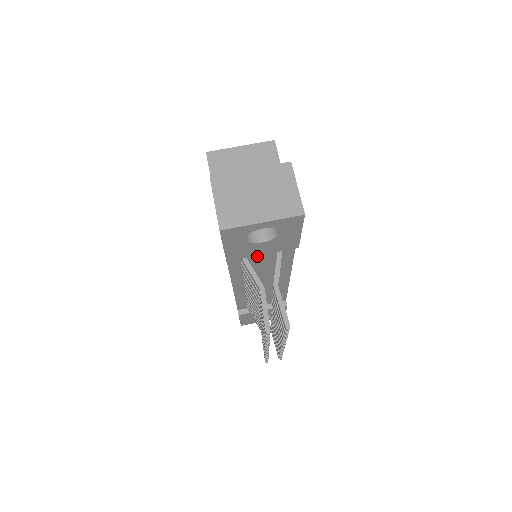
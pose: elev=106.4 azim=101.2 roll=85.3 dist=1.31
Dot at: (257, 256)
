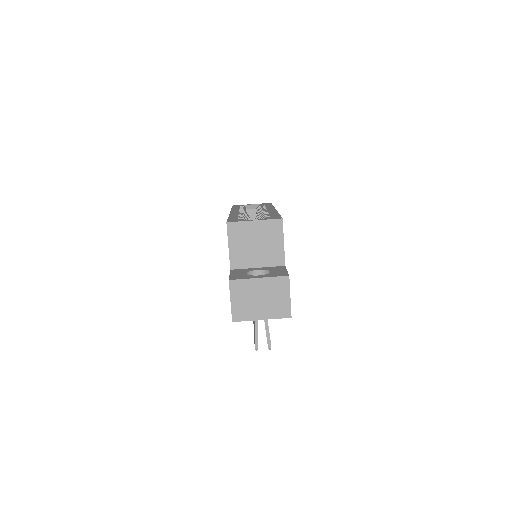
Dot at: occluded
